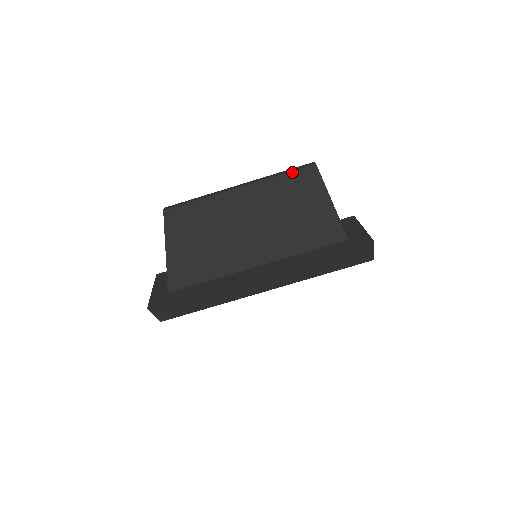
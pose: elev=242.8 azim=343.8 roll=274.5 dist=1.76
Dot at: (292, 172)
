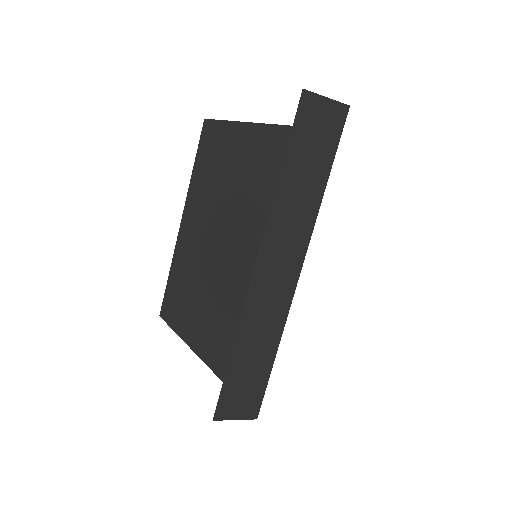
Dot at: (197, 152)
